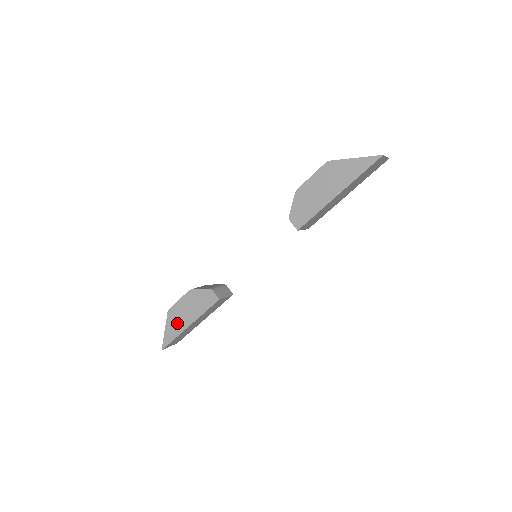
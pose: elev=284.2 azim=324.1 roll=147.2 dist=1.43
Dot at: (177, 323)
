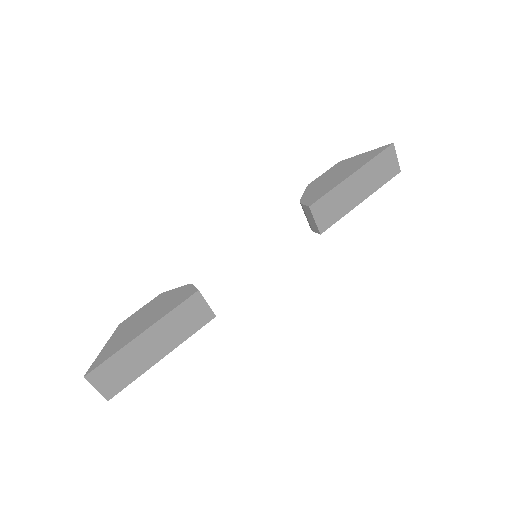
Dot at: (126, 334)
